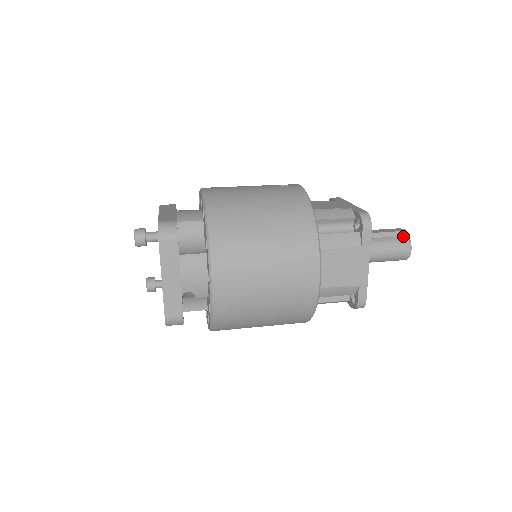
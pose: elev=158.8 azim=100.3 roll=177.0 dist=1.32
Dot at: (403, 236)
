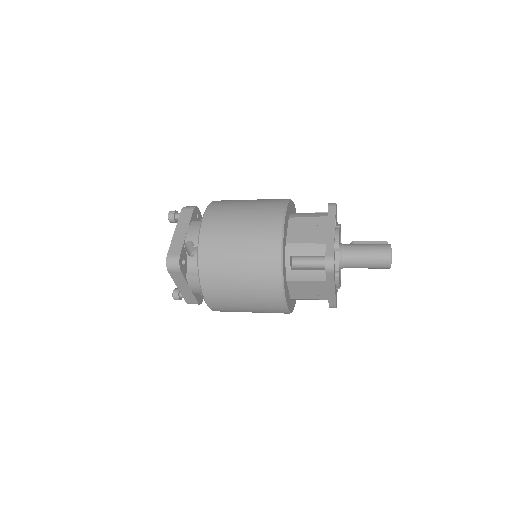
Dot at: occluded
